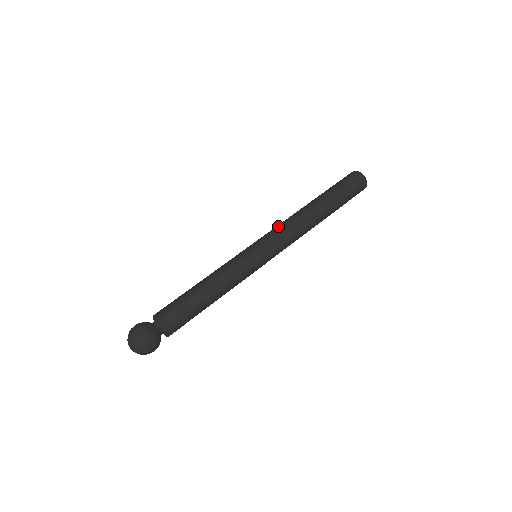
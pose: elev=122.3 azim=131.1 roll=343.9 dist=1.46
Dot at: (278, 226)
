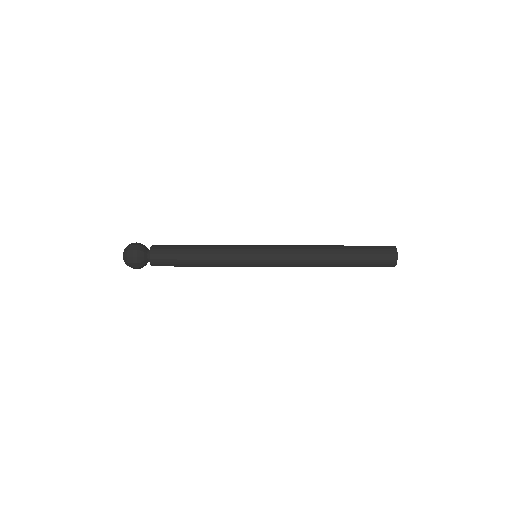
Dot at: (290, 258)
